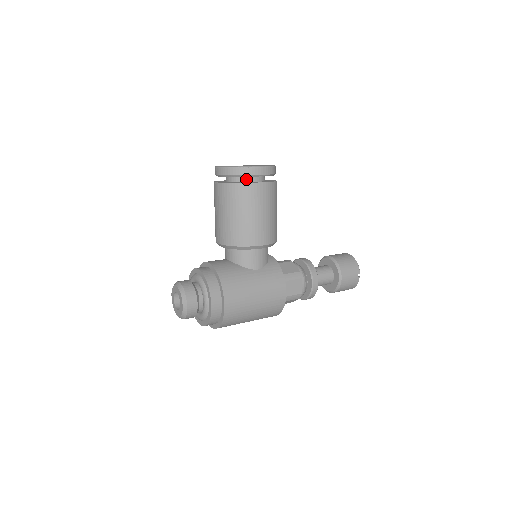
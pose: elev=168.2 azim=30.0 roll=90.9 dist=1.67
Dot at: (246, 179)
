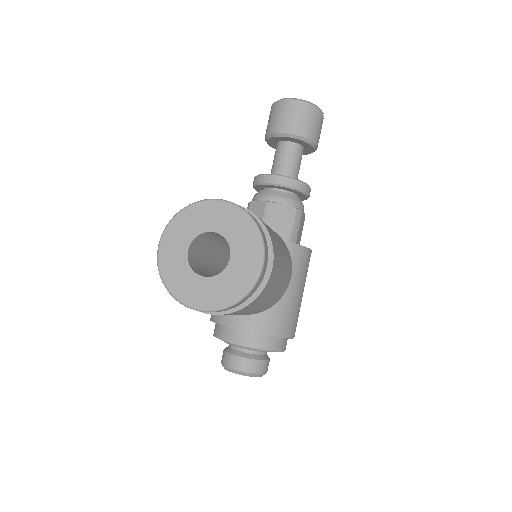
Dot at: occluded
